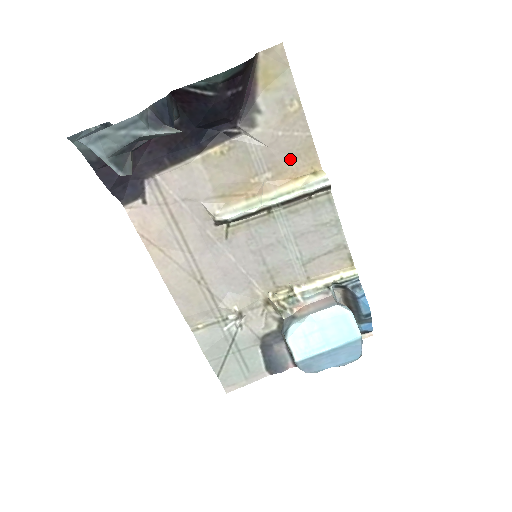
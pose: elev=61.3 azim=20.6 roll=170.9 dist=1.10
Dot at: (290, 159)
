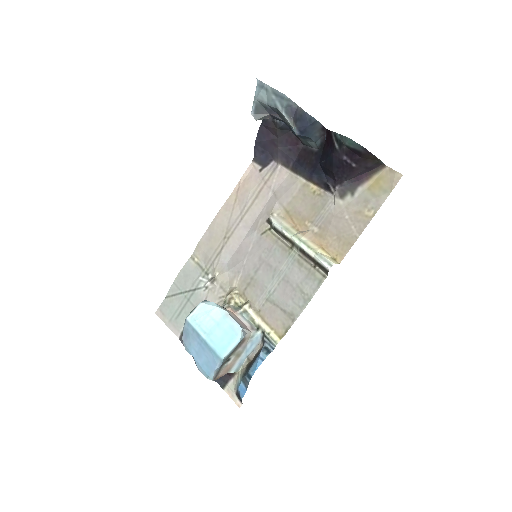
Dot at: (334, 236)
